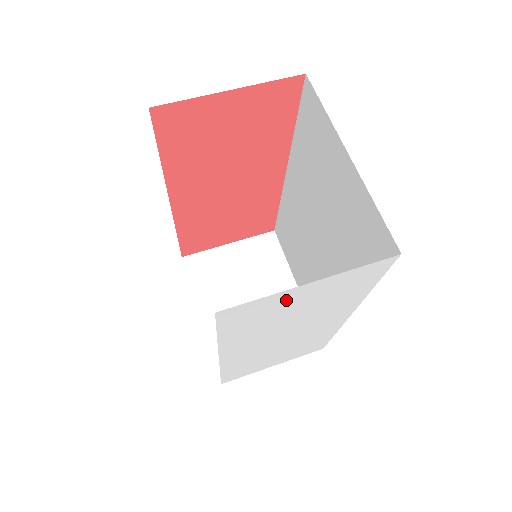
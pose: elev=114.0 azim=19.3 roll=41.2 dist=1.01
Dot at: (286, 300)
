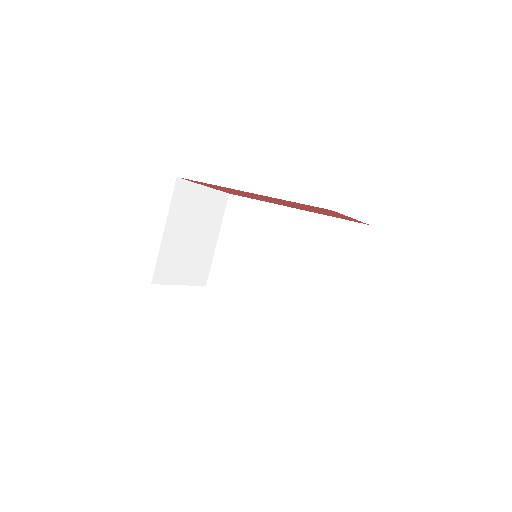
Dot at: occluded
